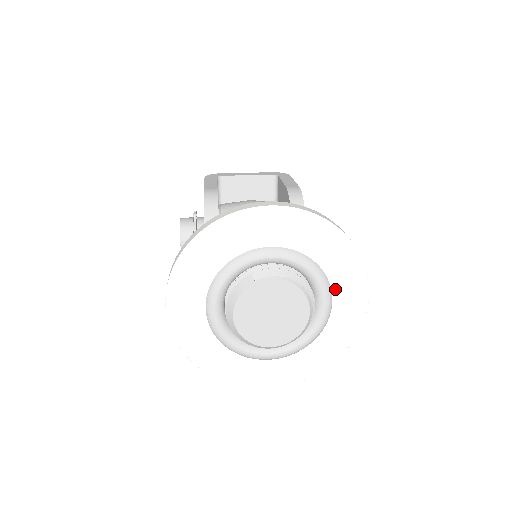
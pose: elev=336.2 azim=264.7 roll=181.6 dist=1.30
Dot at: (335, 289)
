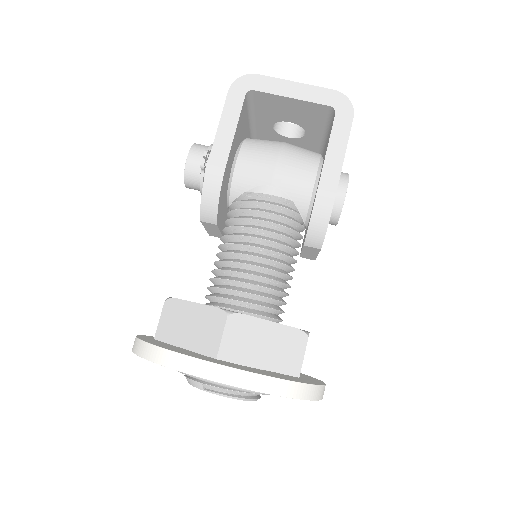
Dot at: occluded
